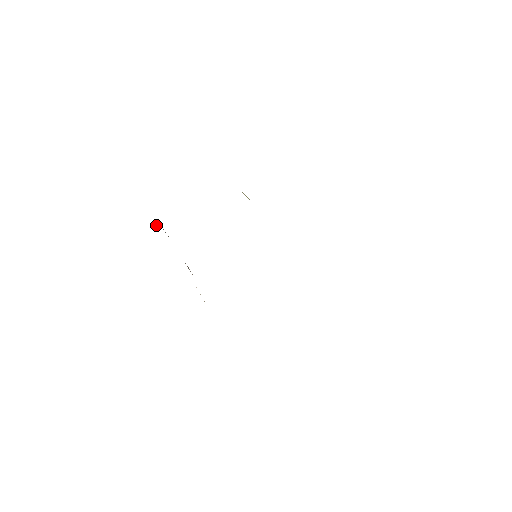
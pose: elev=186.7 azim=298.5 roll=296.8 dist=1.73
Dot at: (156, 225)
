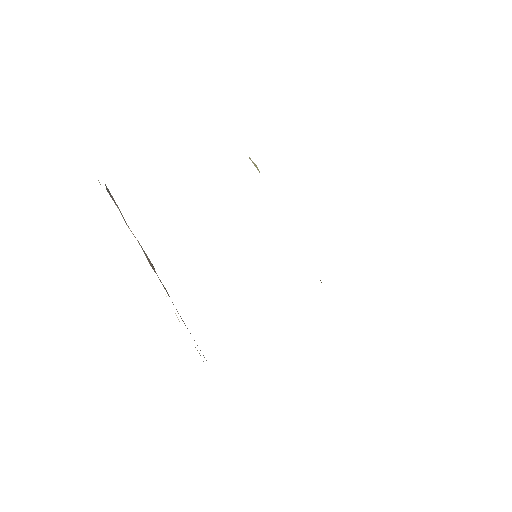
Dot at: occluded
